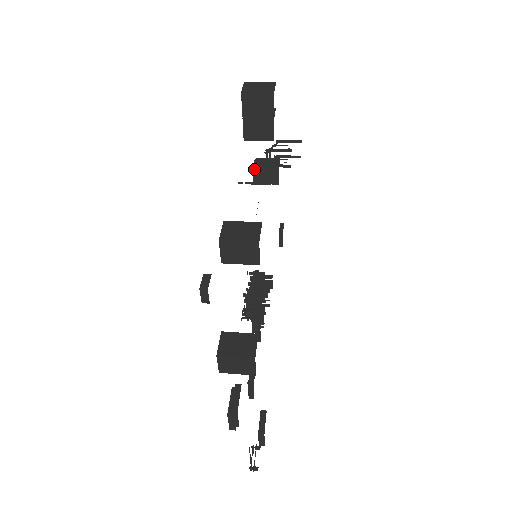
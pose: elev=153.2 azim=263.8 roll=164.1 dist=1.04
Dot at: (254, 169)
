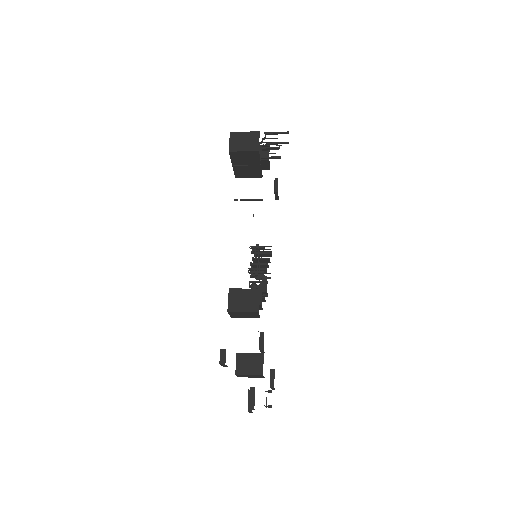
Dot at: occluded
